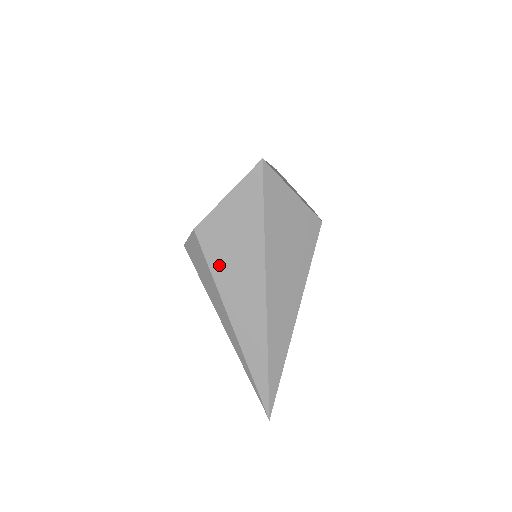
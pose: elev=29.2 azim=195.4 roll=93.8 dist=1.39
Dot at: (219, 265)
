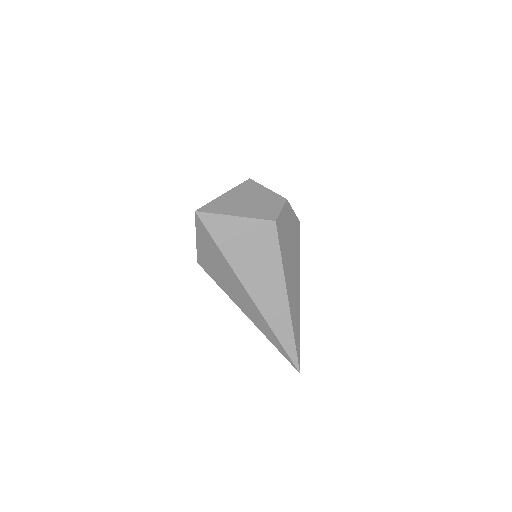
Dot at: (220, 282)
